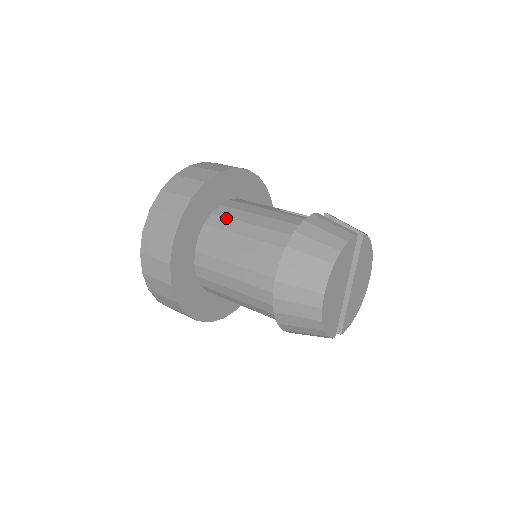
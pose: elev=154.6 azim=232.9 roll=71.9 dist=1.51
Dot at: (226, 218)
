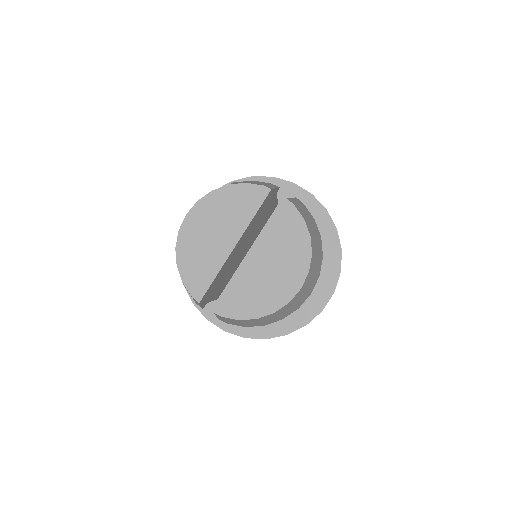
Dot at: occluded
